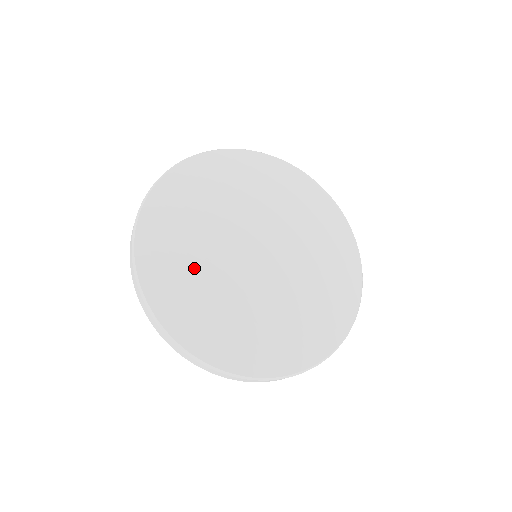
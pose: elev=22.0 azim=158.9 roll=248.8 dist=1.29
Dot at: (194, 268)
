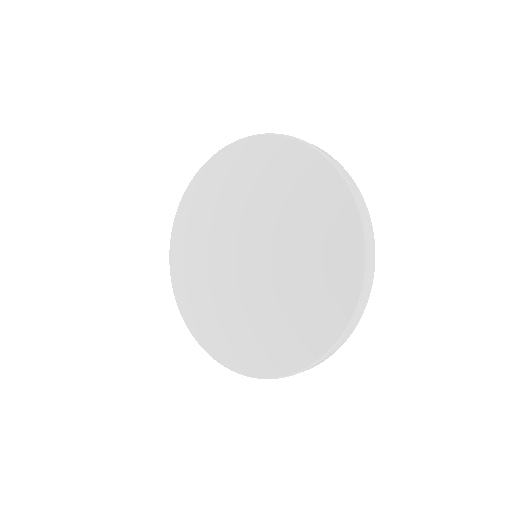
Dot at: (234, 323)
